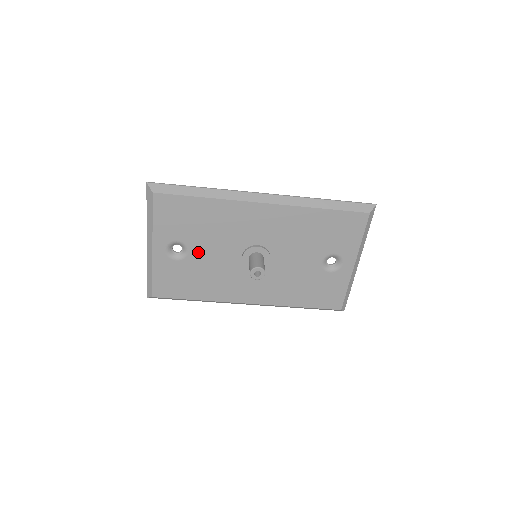
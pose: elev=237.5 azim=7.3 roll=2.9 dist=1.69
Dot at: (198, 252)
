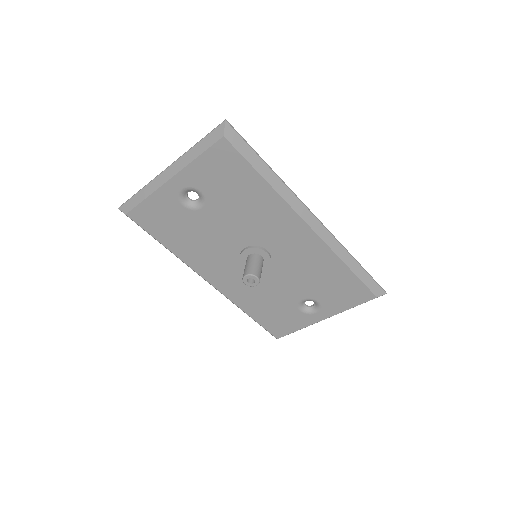
Dot at: (210, 215)
